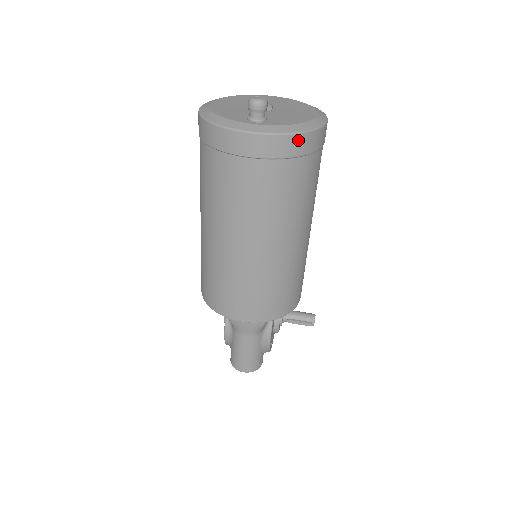
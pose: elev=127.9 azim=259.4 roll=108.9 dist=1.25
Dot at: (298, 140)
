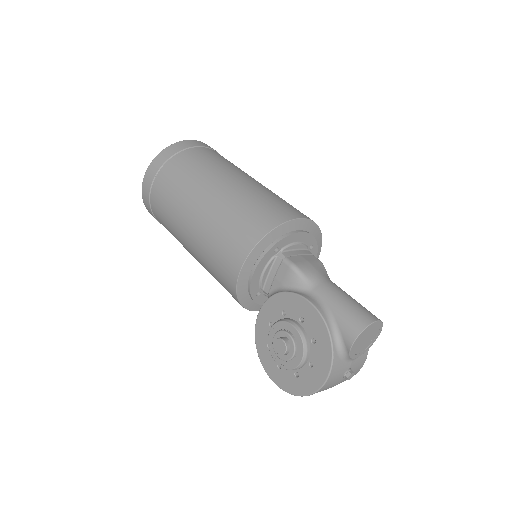
Dot at: occluded
